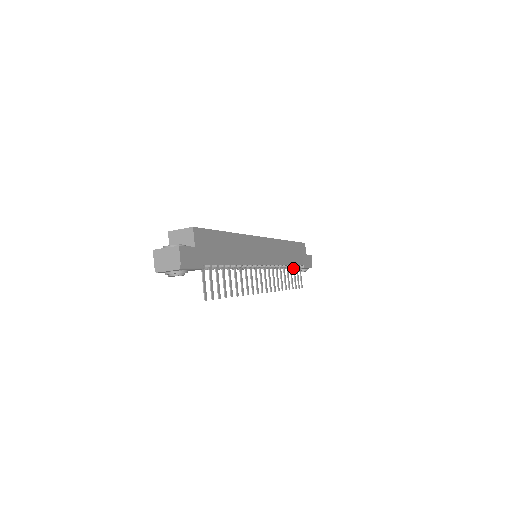
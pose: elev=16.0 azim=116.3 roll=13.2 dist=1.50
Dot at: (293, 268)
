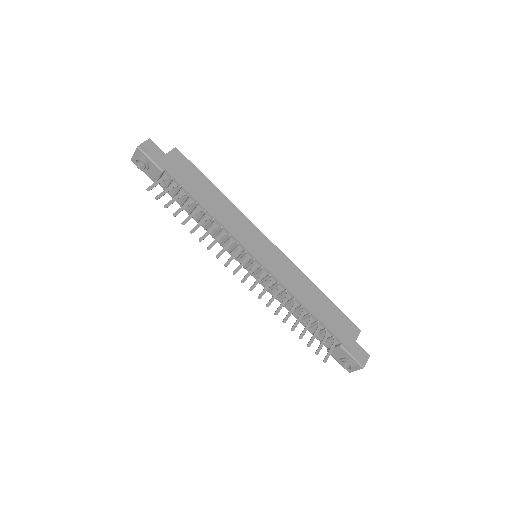
Dot at: (318, 327)
